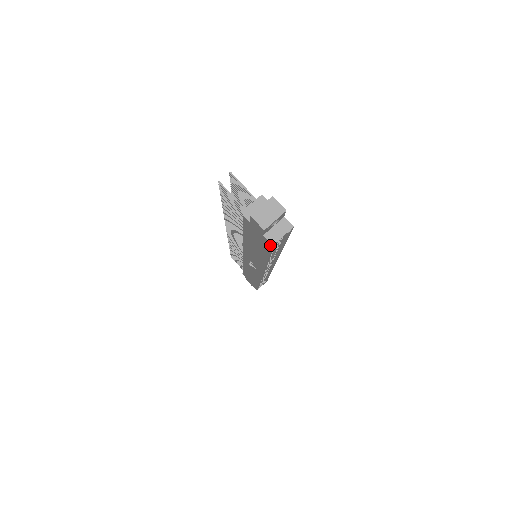
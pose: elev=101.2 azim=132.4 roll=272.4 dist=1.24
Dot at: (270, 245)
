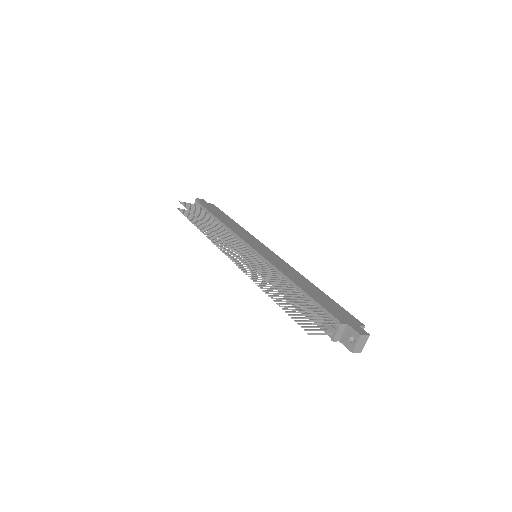
Dot at: occluded
